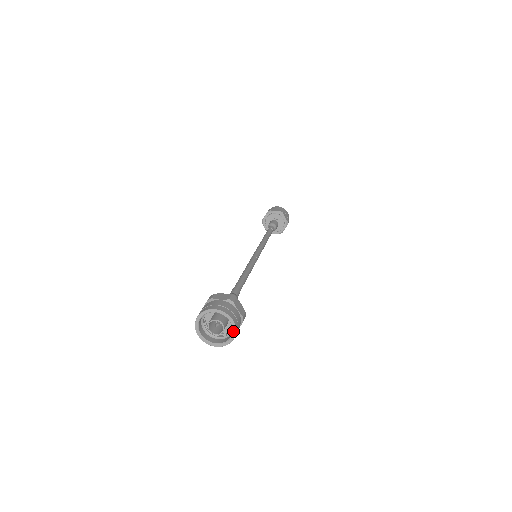
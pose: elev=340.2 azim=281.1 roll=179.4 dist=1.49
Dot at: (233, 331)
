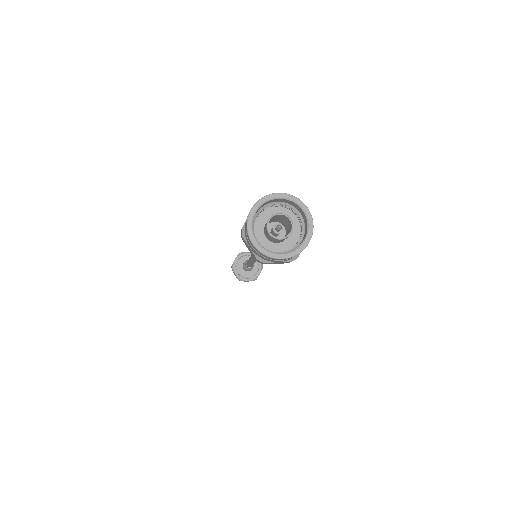
Dot at: (309, 227)
